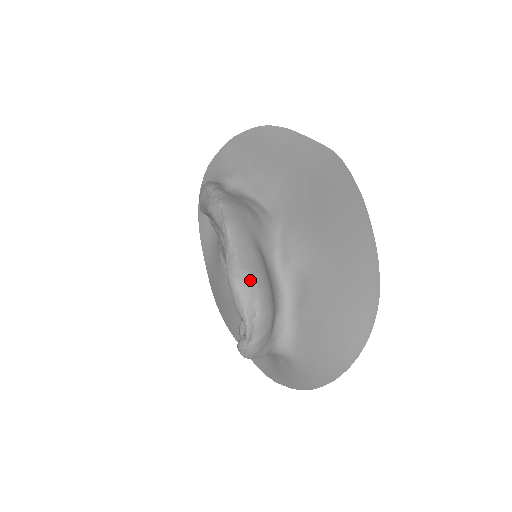
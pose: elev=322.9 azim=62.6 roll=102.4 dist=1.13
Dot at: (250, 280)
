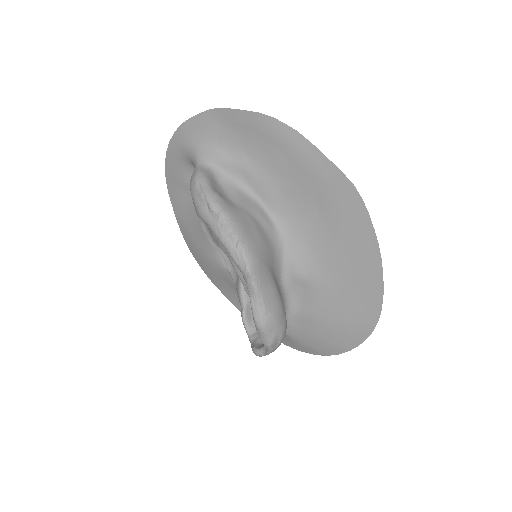
Dot at: (275, 323)
